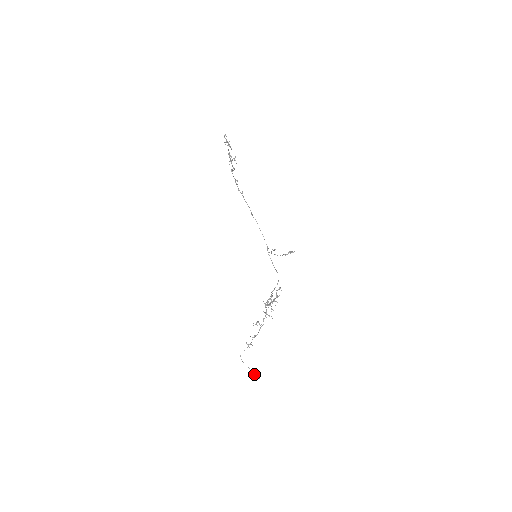
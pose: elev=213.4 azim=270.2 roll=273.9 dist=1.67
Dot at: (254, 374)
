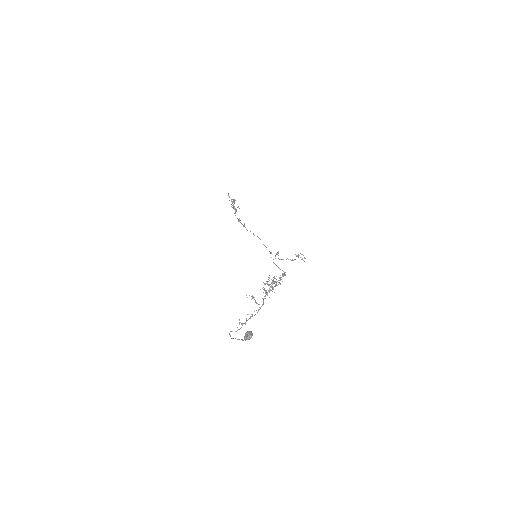
Dot at: (244, 338)
